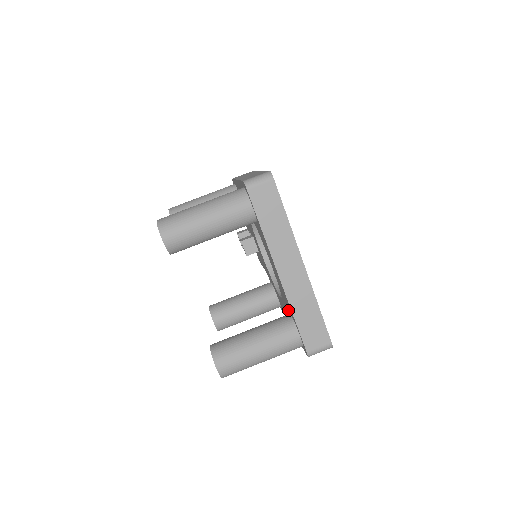
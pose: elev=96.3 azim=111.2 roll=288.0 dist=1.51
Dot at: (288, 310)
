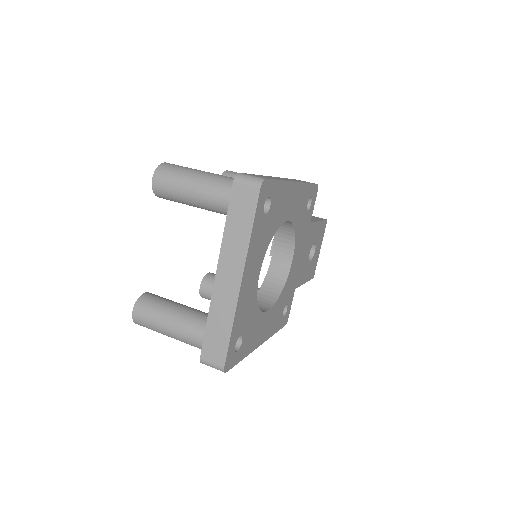
Dot at: occluded
